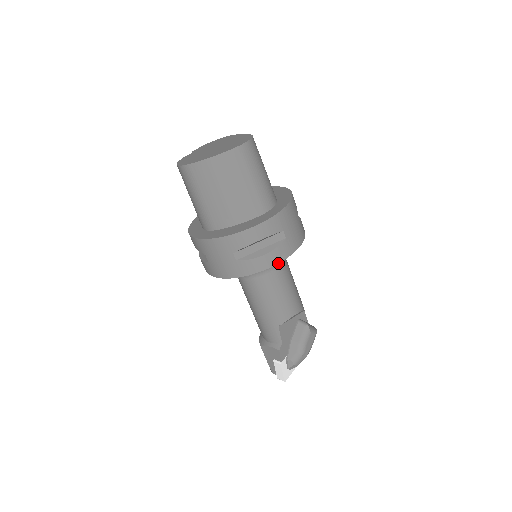
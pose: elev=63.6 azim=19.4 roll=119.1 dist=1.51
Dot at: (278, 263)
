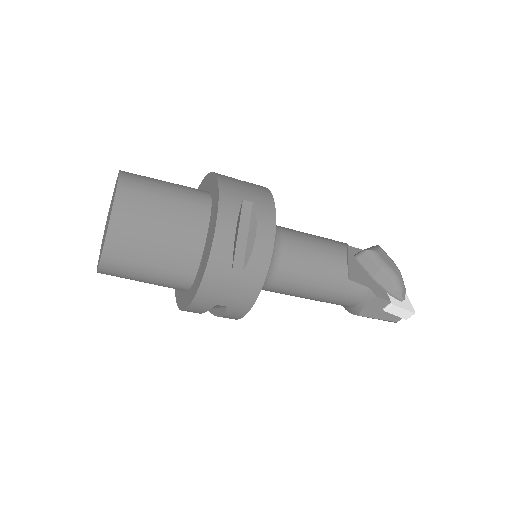
Dot at: (275, 228)
